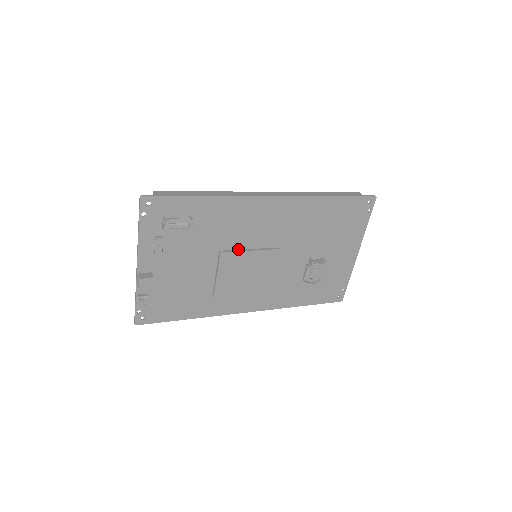
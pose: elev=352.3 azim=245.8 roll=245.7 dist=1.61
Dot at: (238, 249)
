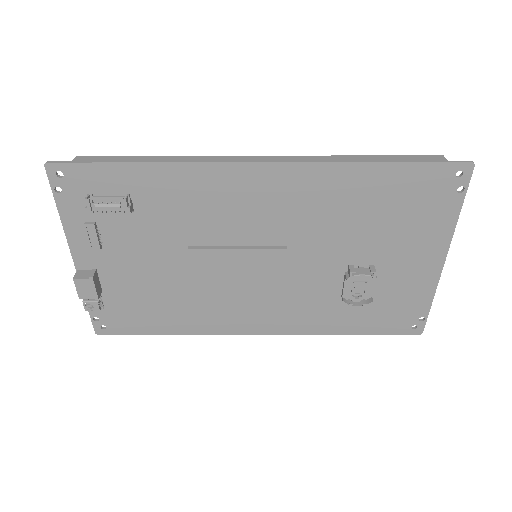
Dot at: (219, 245)
